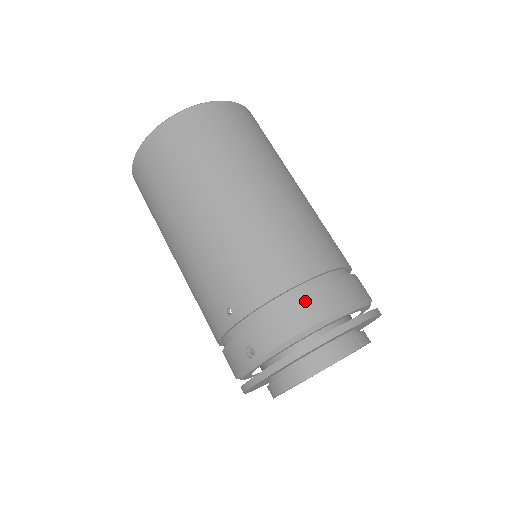
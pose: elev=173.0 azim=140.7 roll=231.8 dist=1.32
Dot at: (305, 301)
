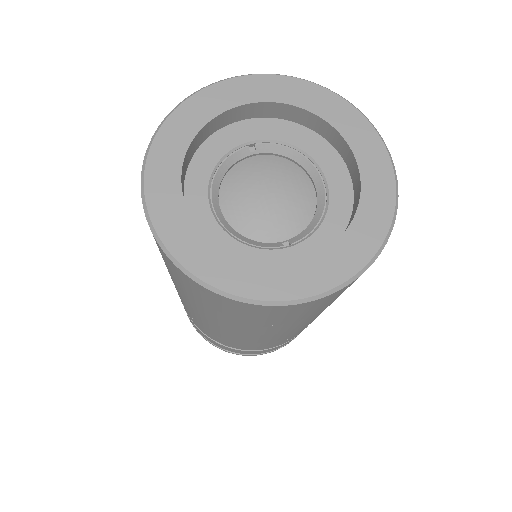
Dot at: (221, 346)
